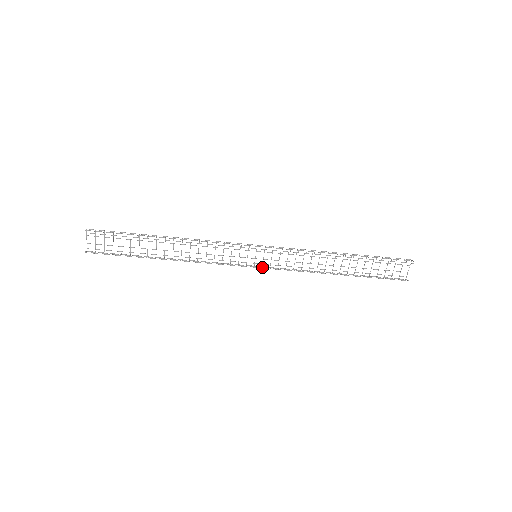
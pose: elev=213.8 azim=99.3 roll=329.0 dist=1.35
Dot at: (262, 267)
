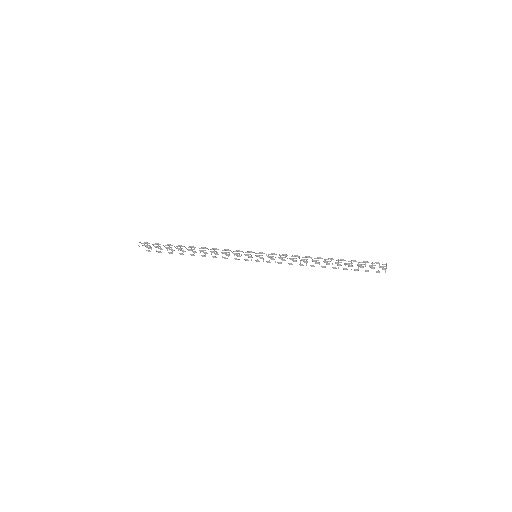
Dot at: occluded
